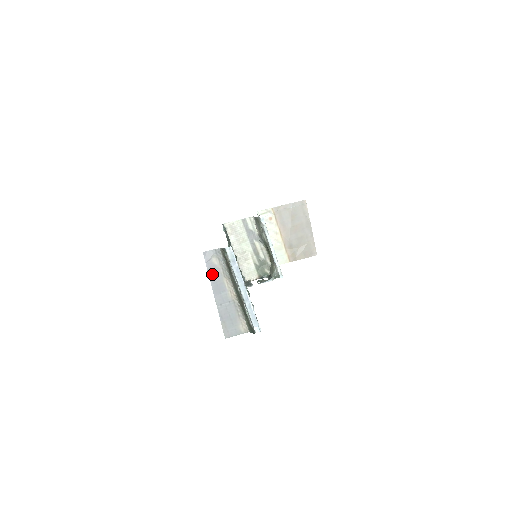
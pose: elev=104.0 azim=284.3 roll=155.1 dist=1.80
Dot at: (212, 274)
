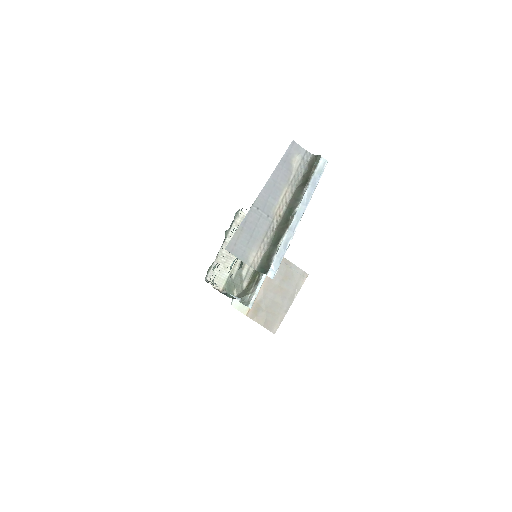
Dot at: (280, 169)
